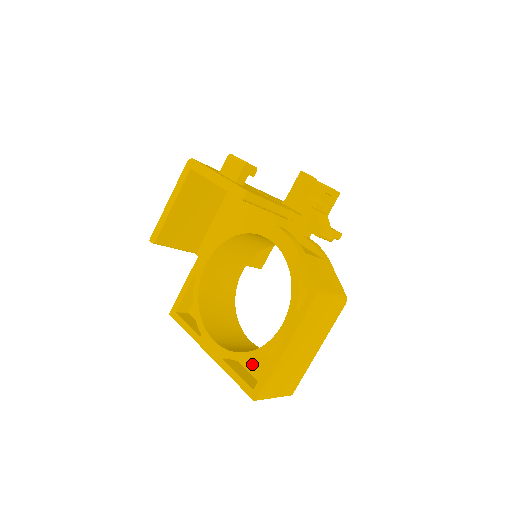
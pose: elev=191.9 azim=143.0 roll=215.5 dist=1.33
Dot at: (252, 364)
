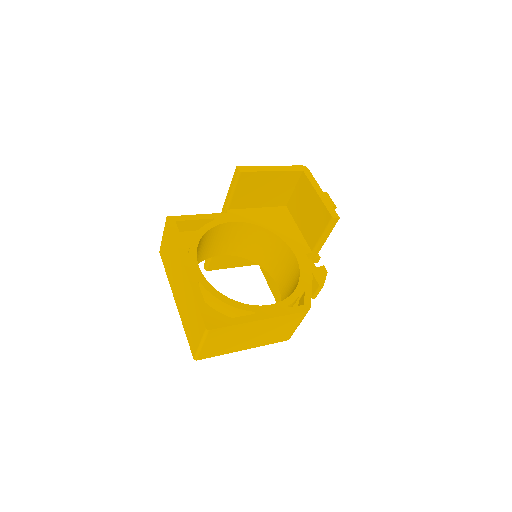
Dot at: (209, 308)
